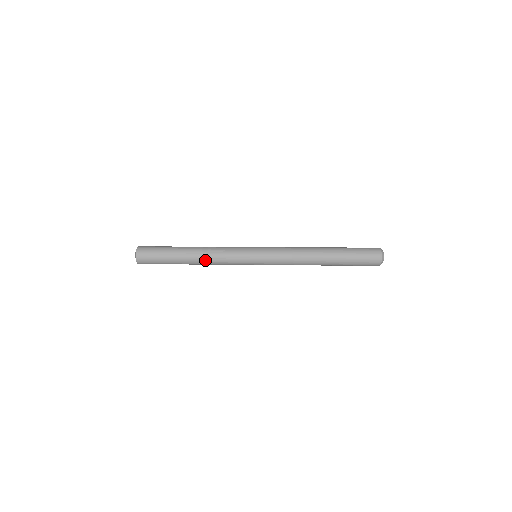
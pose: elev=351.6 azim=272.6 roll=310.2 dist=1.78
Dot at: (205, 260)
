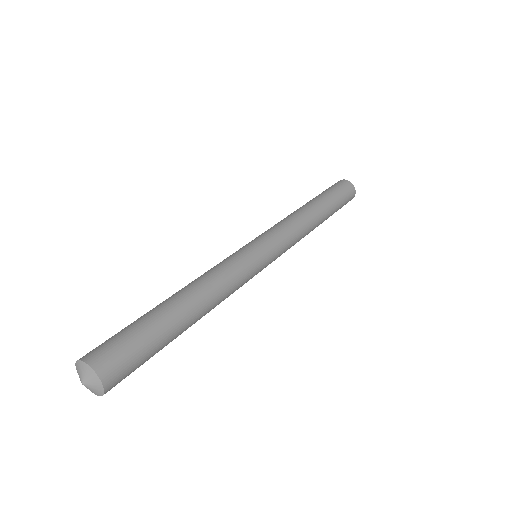
Dot at: occluded
